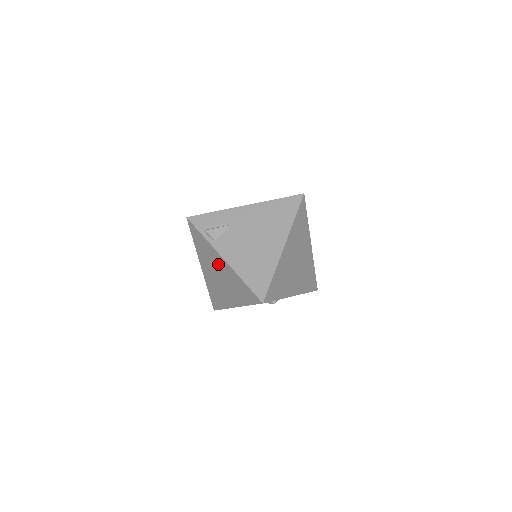
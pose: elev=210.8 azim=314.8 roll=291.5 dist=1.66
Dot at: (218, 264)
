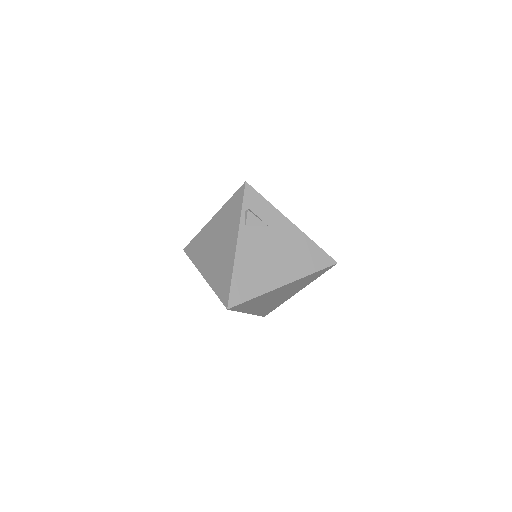
Dot at: (228, 240)
